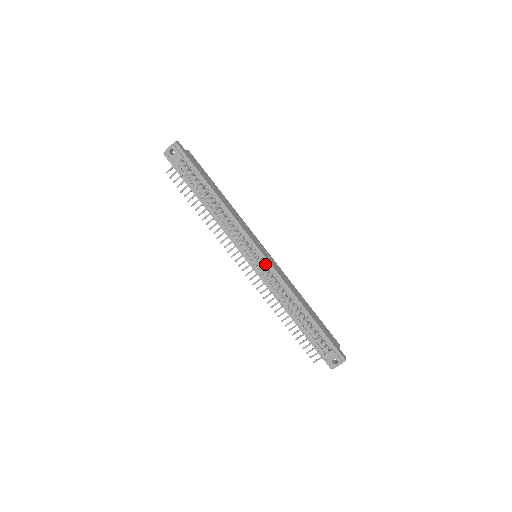
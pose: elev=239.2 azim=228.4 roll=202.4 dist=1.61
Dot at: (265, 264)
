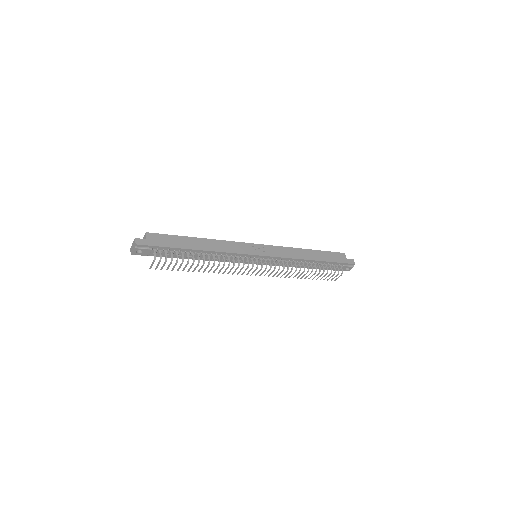
Dot at: (268, 259)
